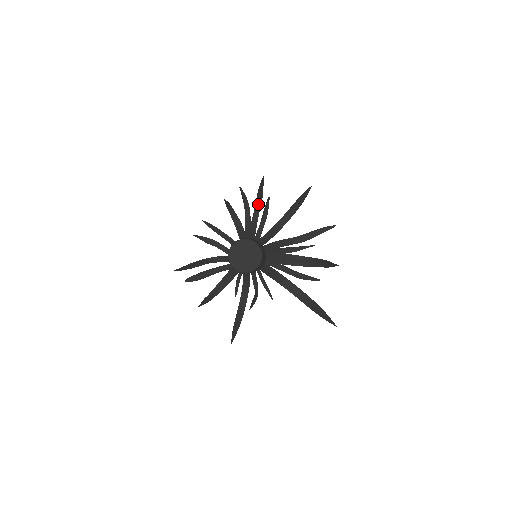
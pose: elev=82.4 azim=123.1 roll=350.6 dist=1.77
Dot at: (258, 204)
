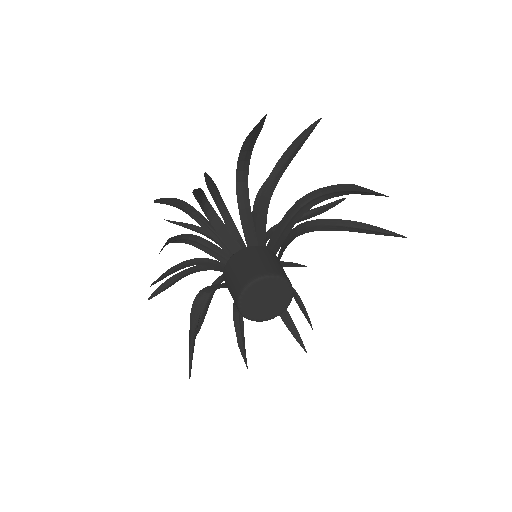
Dot at: (200, 197)
